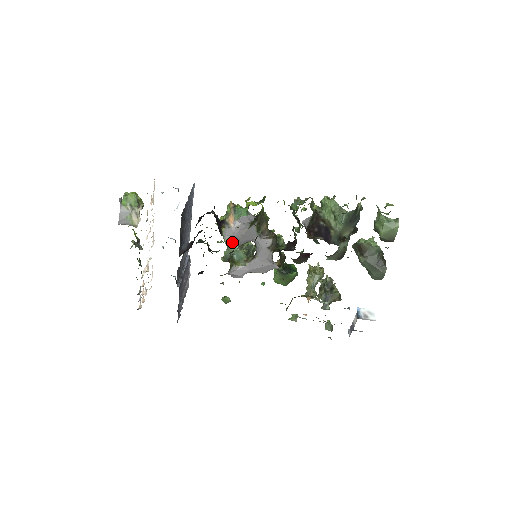
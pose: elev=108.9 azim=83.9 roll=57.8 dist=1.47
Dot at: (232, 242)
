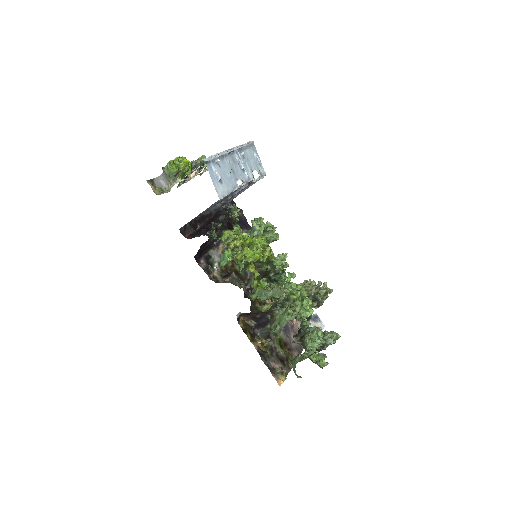
Dot at: (254, 229)
